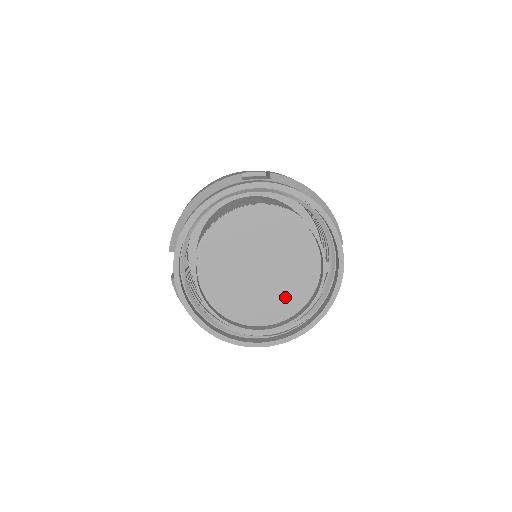
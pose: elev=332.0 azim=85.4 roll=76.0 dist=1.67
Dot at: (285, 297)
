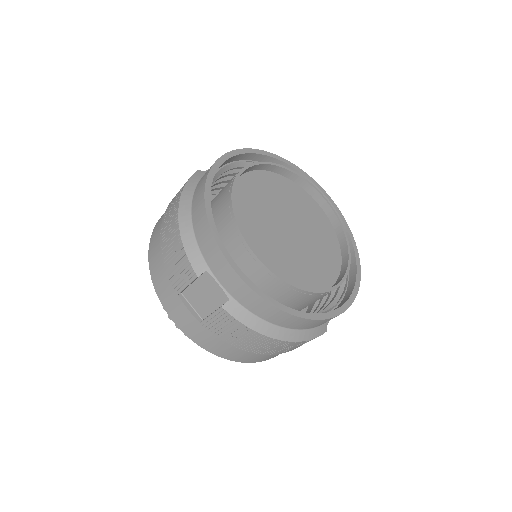
Dot at: (324, 246)
